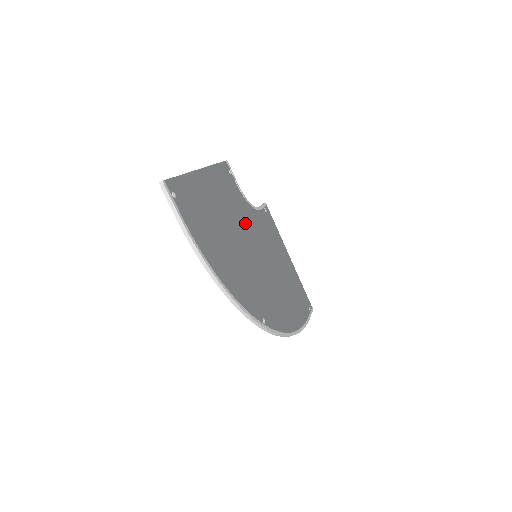
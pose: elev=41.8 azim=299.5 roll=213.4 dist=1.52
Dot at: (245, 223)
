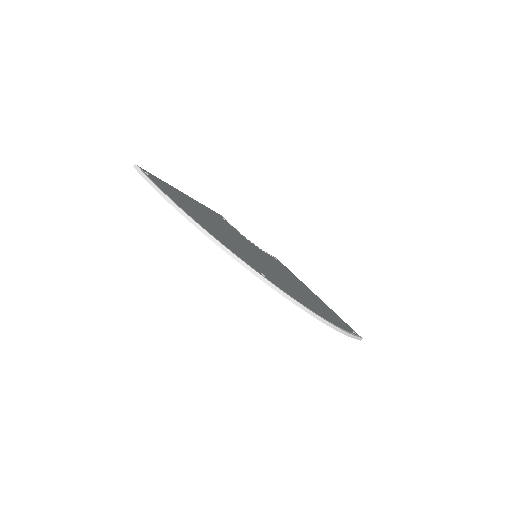
Dot at: (242, 240)
